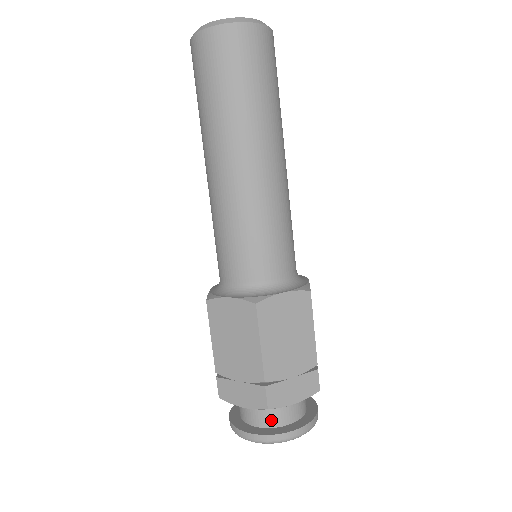
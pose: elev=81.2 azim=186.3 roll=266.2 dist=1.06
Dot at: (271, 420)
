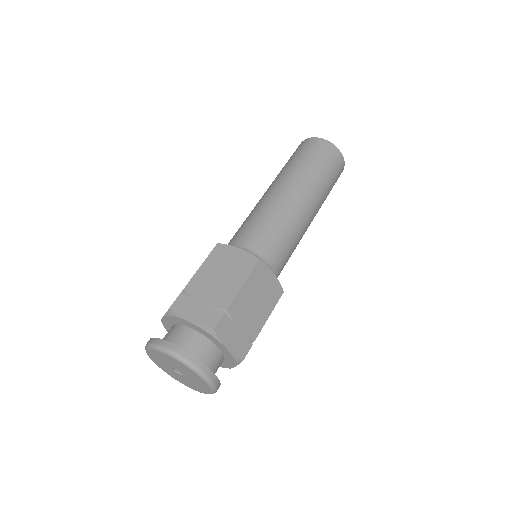
Dot at: (169, 338)
